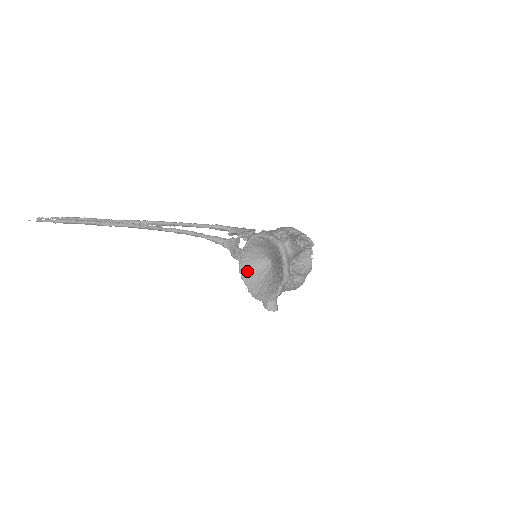
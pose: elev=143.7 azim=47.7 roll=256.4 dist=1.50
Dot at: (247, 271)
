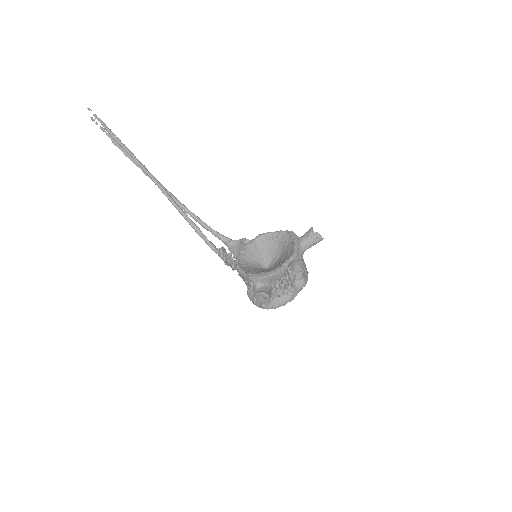
Dot at: (244, 265)
